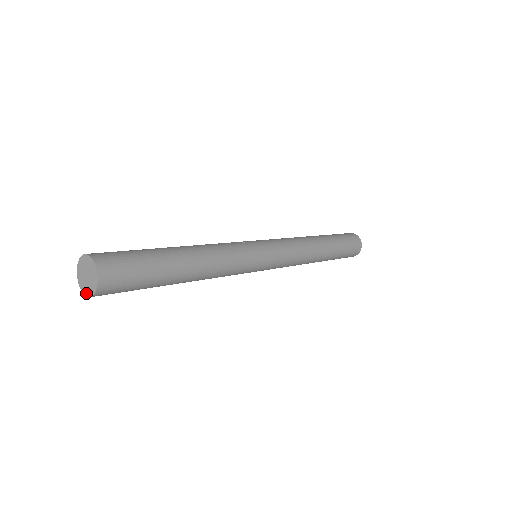
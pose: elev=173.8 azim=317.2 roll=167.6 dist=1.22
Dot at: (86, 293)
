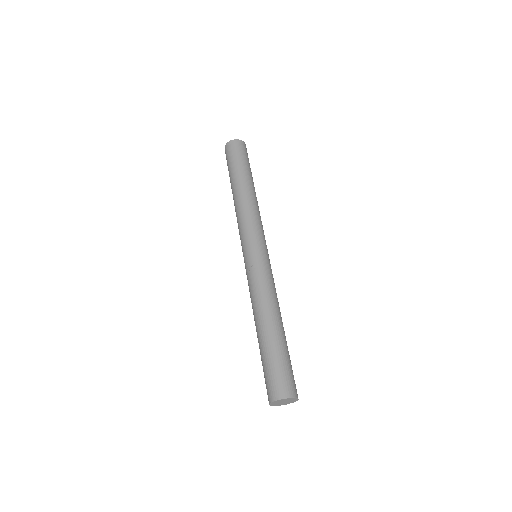
Dot at: occluded
